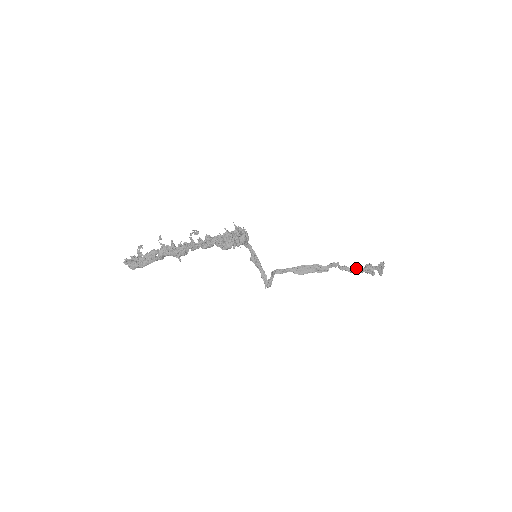
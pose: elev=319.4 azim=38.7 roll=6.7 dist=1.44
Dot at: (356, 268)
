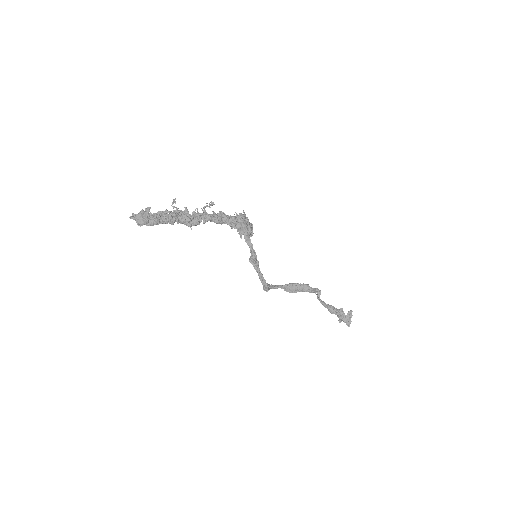
Dot at: (333, 306)
